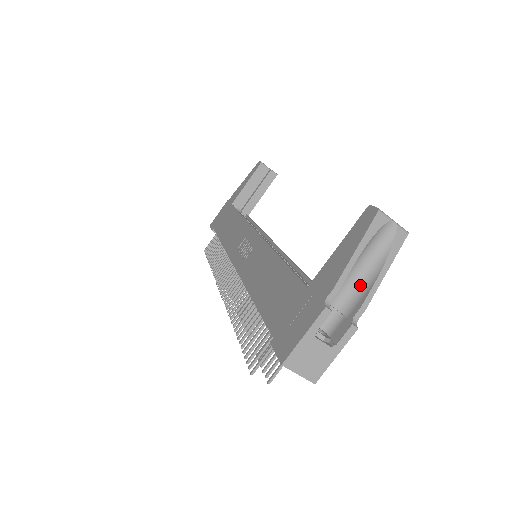
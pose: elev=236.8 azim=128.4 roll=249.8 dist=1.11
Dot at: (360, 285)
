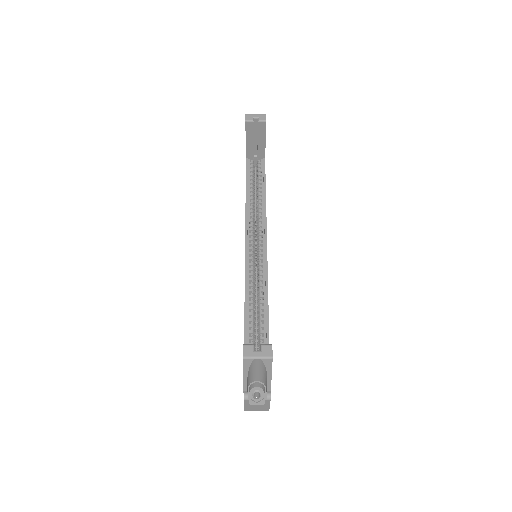
Dot at: (264, 377)
